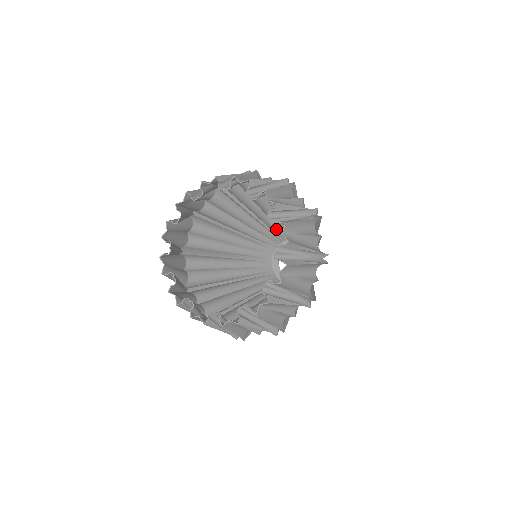
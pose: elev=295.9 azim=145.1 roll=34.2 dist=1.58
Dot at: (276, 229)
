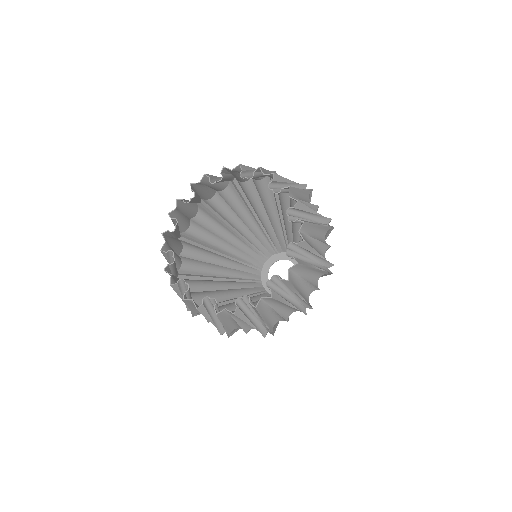
Dot at: (274, 238)
